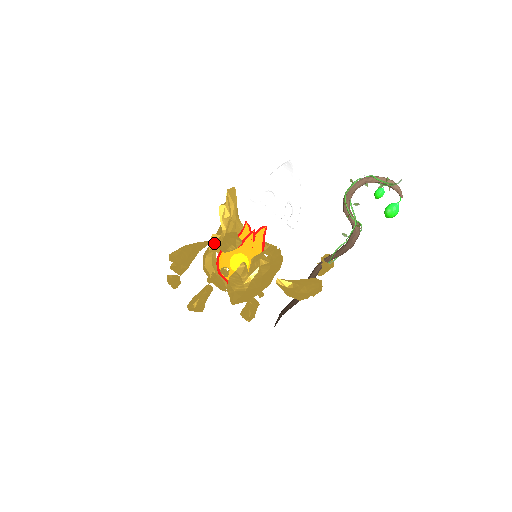
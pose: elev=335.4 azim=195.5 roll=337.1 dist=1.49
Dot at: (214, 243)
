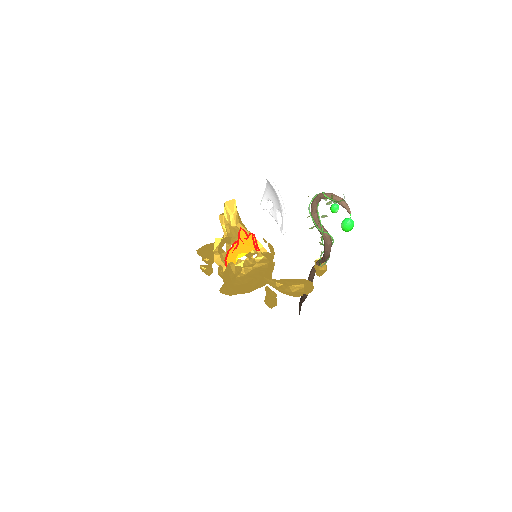
Dot at: (218, 245)
